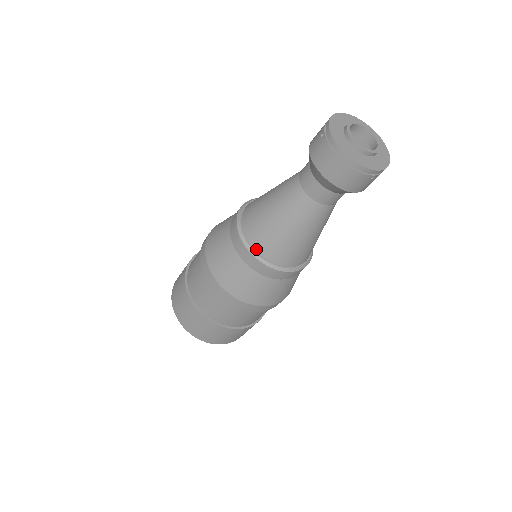
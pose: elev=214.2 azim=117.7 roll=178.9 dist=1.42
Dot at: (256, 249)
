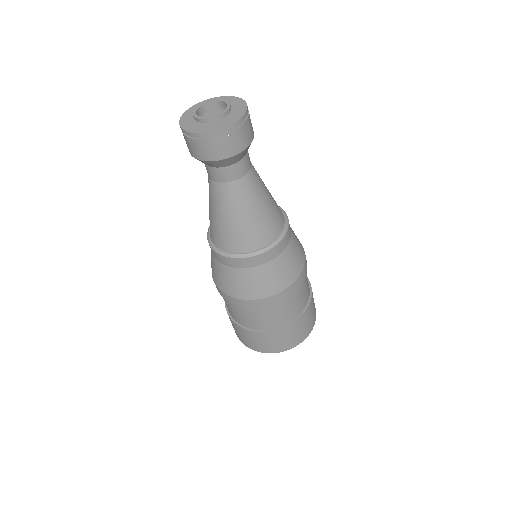
Dot at: (220, 248)
